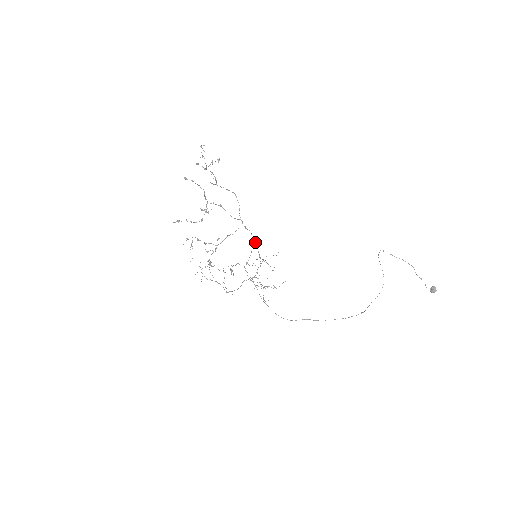
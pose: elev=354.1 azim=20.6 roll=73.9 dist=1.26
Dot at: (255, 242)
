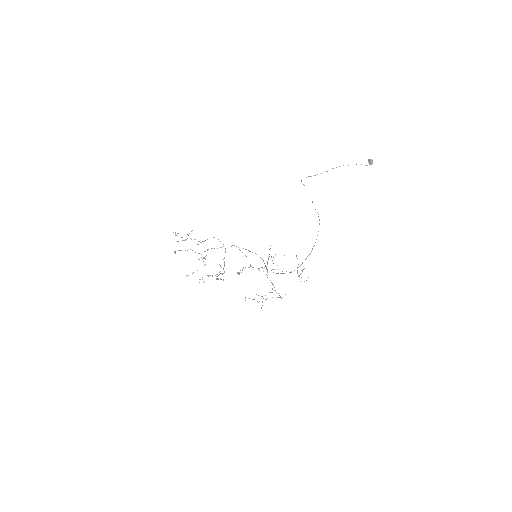
Dot at: occluded
